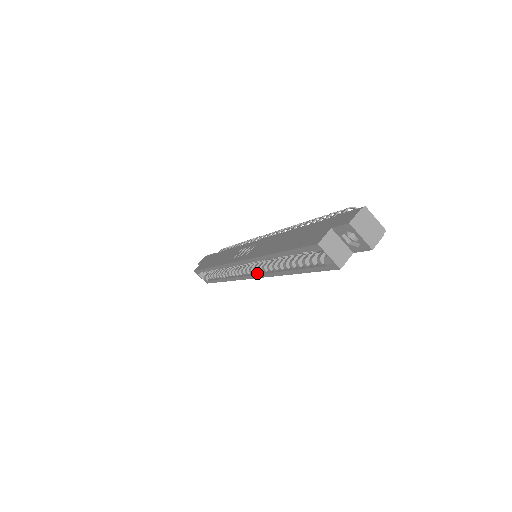
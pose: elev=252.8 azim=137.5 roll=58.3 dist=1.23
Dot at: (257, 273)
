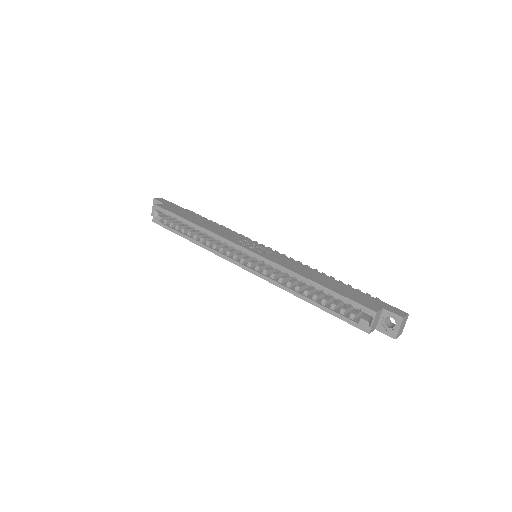
Dot at: (258, 271)
